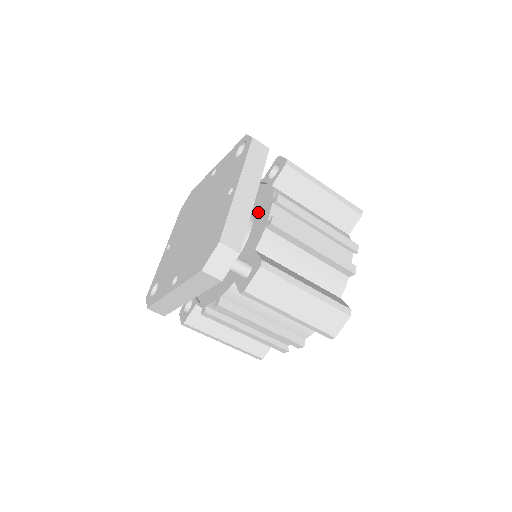
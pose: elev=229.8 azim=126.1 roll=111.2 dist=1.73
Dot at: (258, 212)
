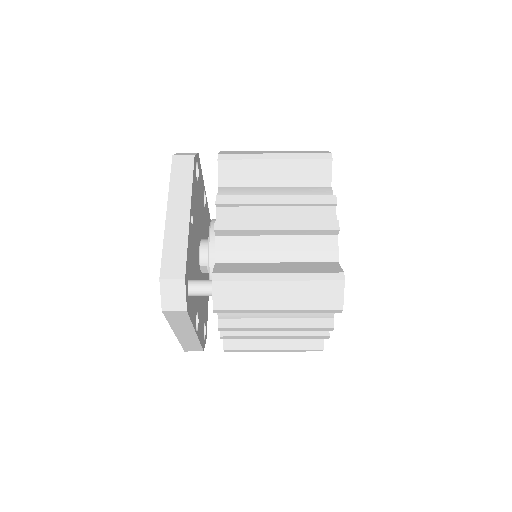
Dot at: occluded
